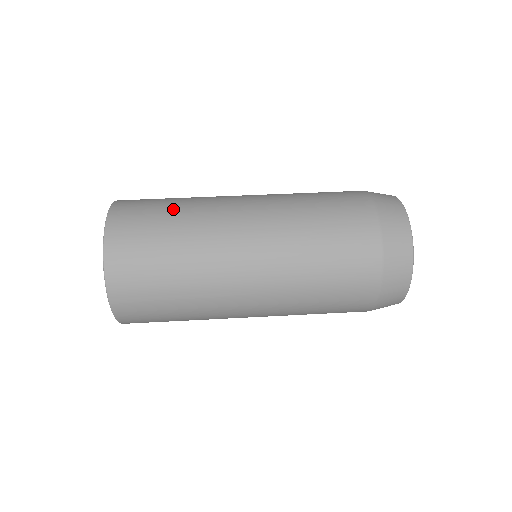
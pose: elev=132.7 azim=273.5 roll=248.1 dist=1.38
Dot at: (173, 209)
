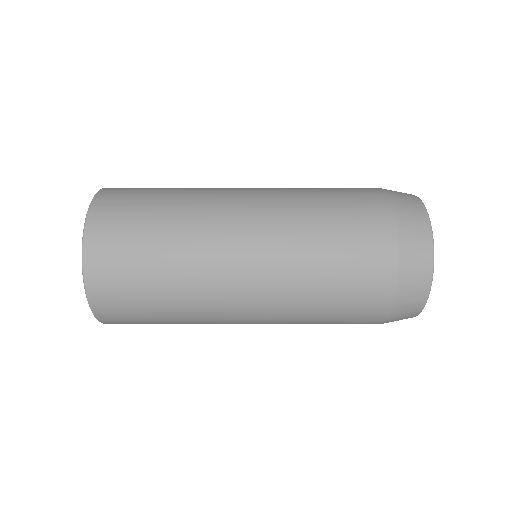
Dot at: (170, 188)
